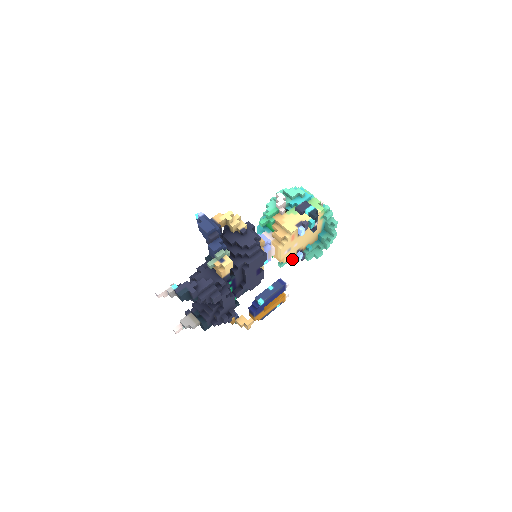
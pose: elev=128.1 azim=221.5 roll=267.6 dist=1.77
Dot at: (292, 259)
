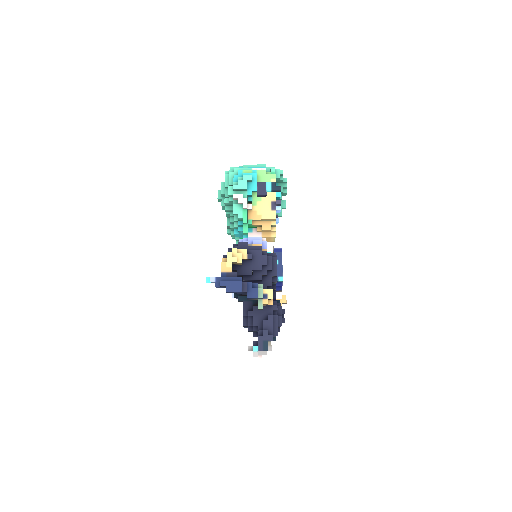
Dot at: occluded
